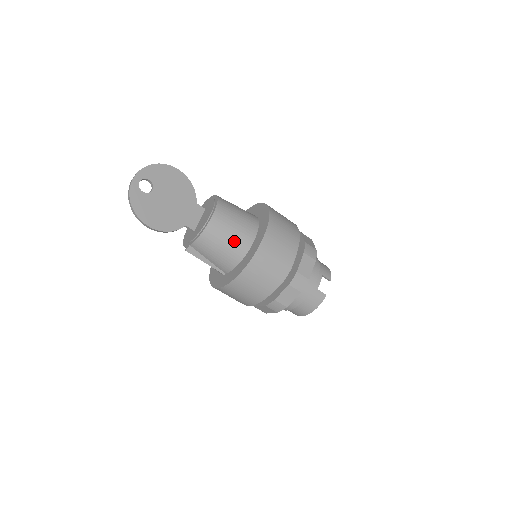
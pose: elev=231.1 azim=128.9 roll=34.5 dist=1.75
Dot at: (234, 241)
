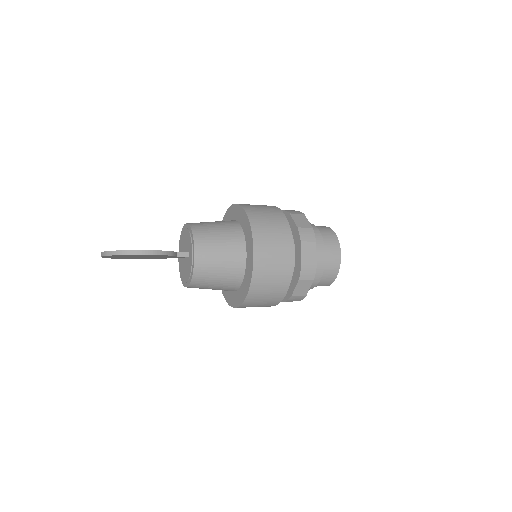
Dot at: occluded
